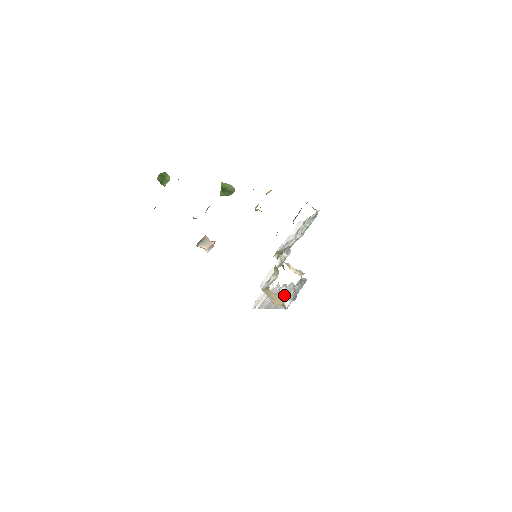
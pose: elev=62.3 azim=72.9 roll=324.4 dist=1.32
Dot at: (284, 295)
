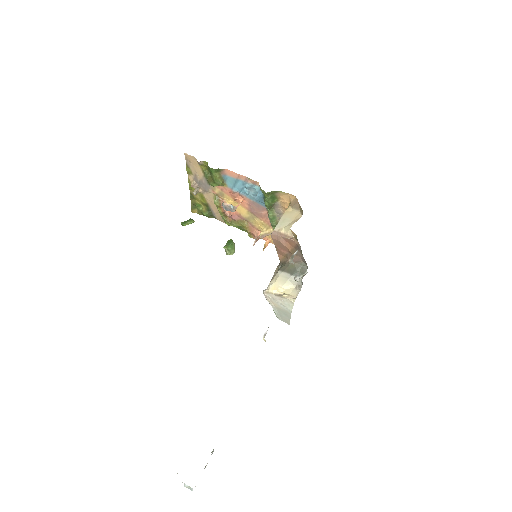
Dot at: occluded
